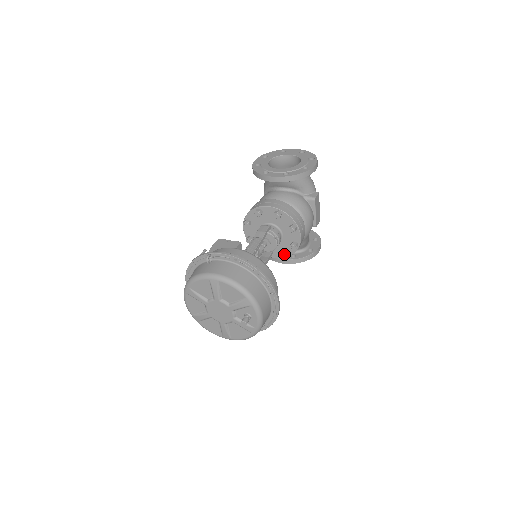
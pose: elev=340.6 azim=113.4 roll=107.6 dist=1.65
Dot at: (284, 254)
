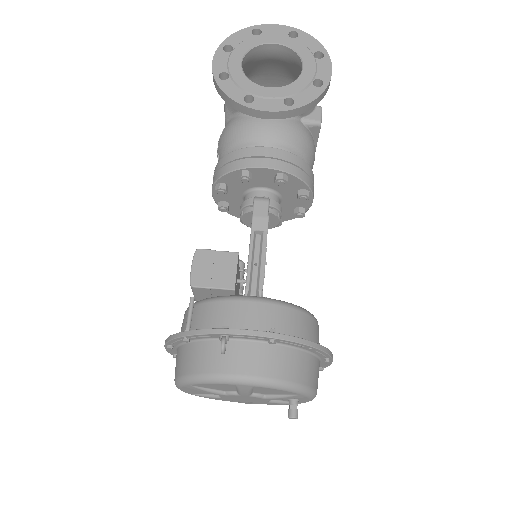
Dot at: occluded
